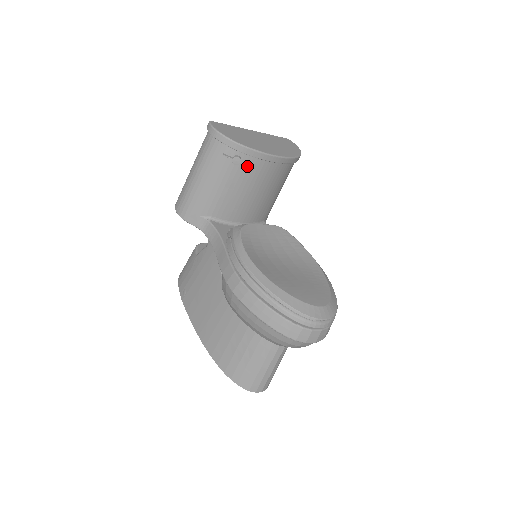
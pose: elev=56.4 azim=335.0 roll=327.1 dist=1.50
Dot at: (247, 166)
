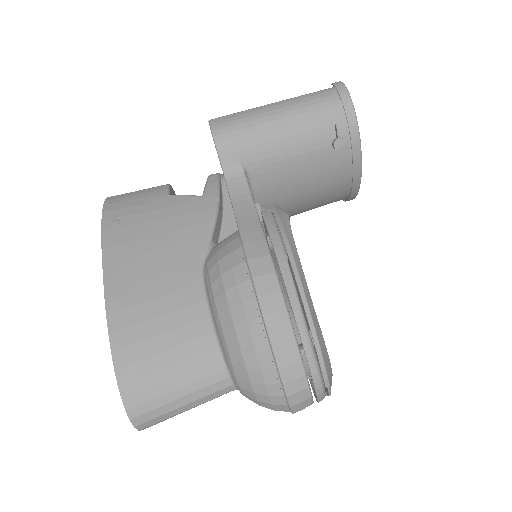
Dot at: (336, 159)
